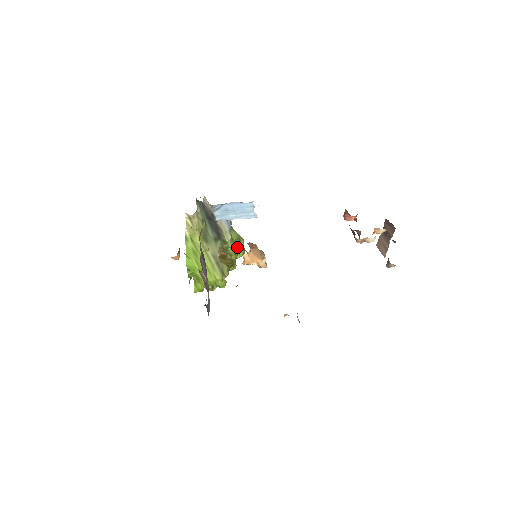
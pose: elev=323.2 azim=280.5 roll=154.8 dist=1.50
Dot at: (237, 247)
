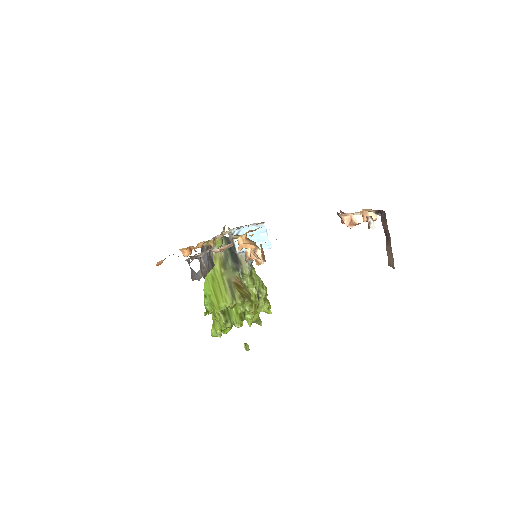
Dot at: occluded
